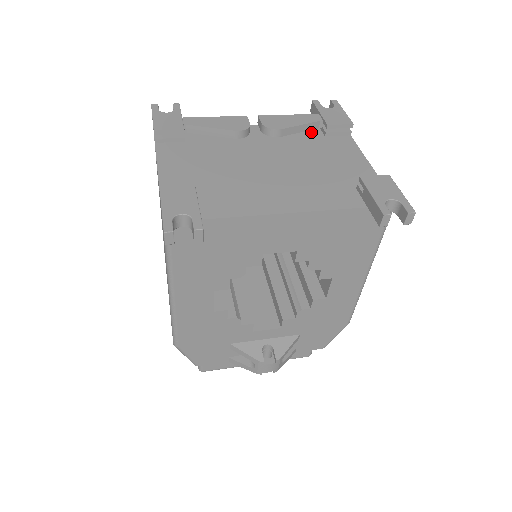
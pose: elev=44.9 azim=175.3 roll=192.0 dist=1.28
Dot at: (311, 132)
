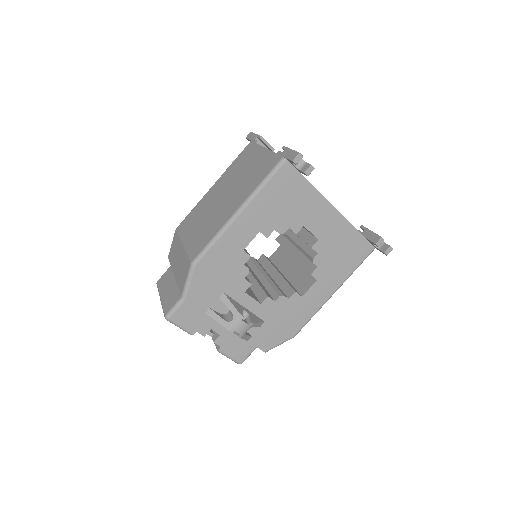
Dot at: occluded
